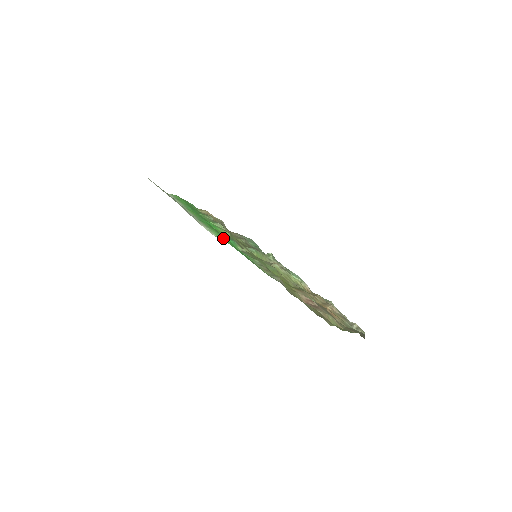
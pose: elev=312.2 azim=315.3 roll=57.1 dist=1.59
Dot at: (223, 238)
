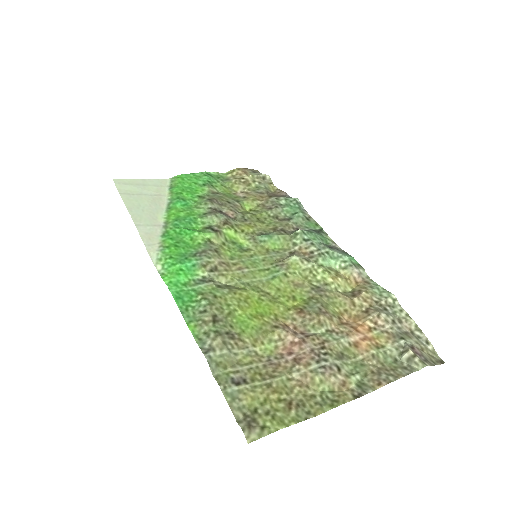
Dot at: (172, 268)
